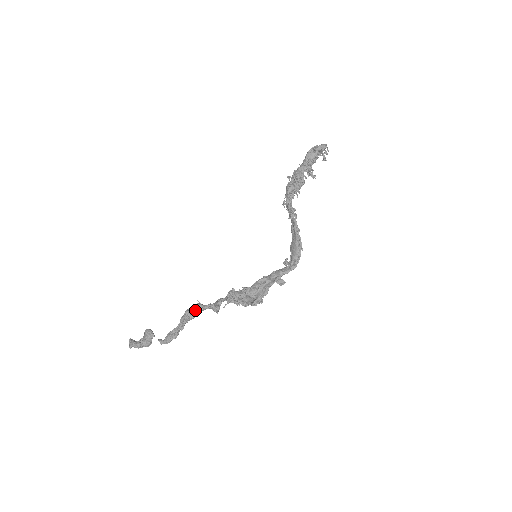
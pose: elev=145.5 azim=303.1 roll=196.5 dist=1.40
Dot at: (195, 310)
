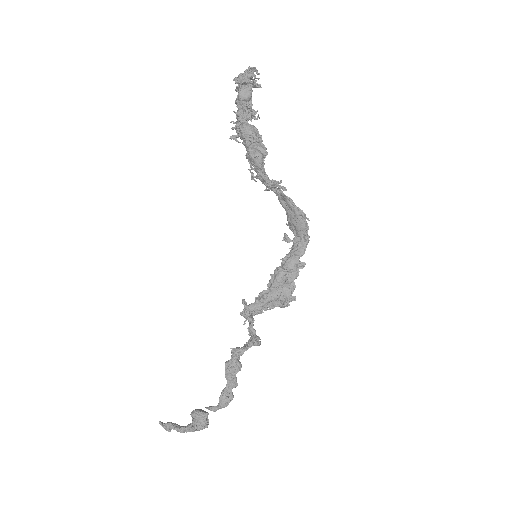
Dot at: (237, 360)
